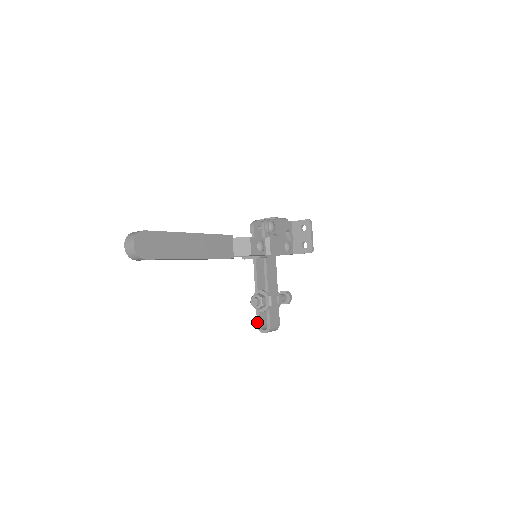
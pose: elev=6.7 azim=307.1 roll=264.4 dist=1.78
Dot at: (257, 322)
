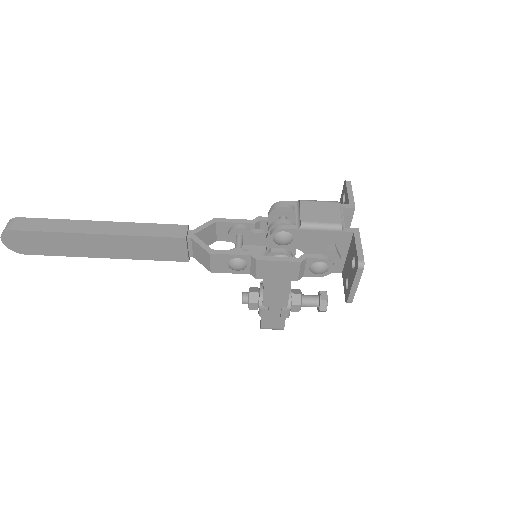
Dot at: occluded
